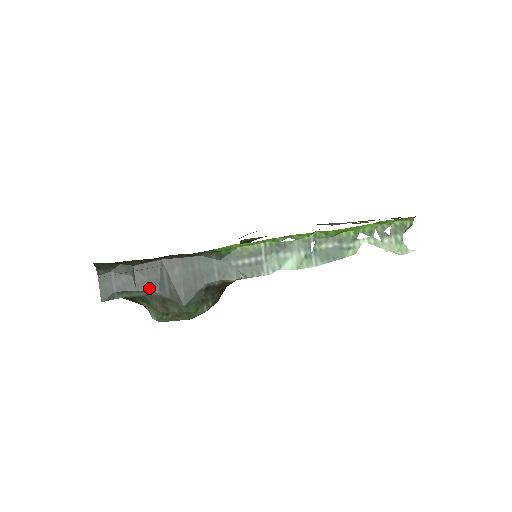
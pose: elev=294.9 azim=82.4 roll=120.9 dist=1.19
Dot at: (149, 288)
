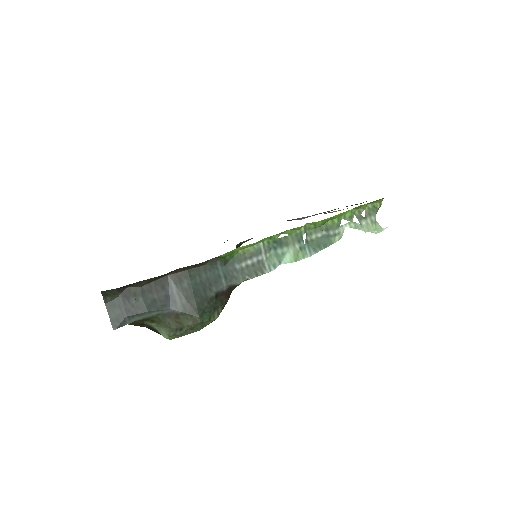
Dot at: (160, 306)
